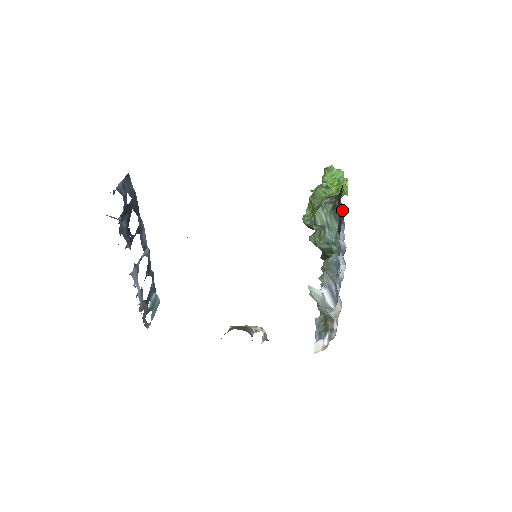
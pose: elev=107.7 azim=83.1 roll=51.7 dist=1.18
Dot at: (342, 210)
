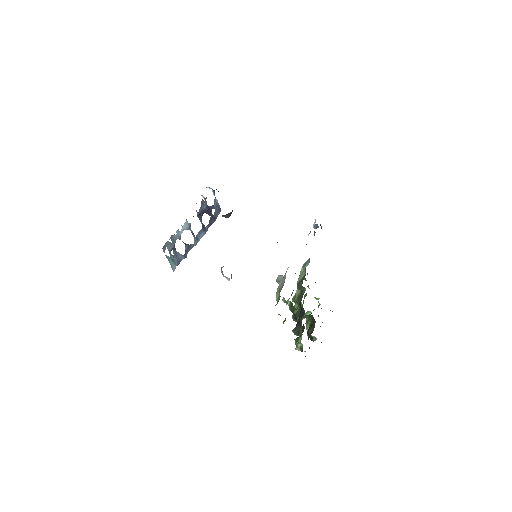
Dot at: occluded
